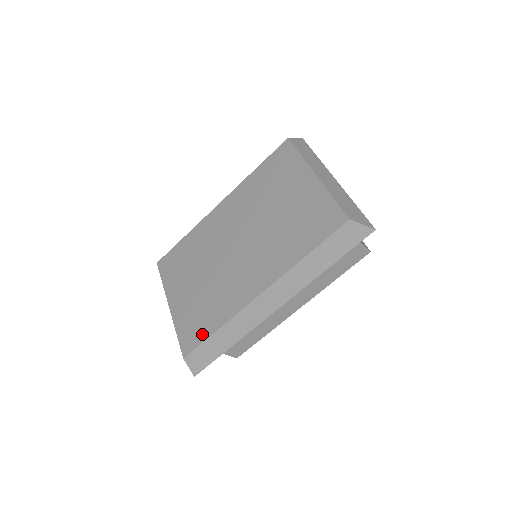
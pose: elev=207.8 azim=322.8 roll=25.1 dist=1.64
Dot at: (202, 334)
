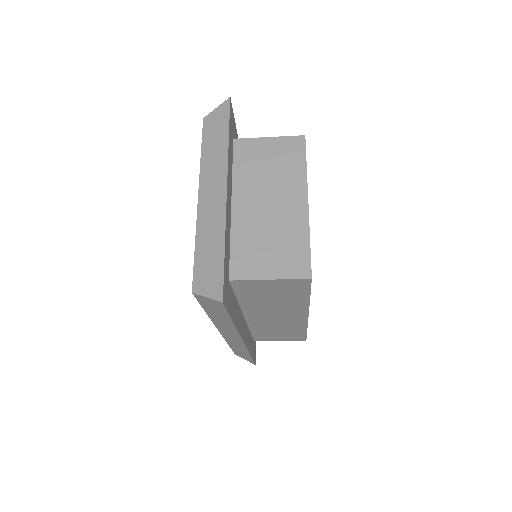
Dot at: occluded
